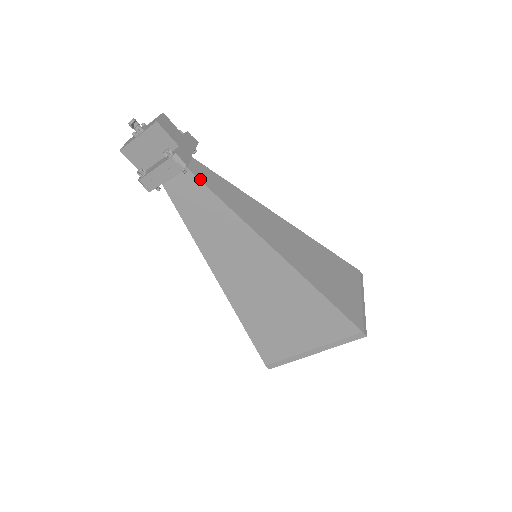
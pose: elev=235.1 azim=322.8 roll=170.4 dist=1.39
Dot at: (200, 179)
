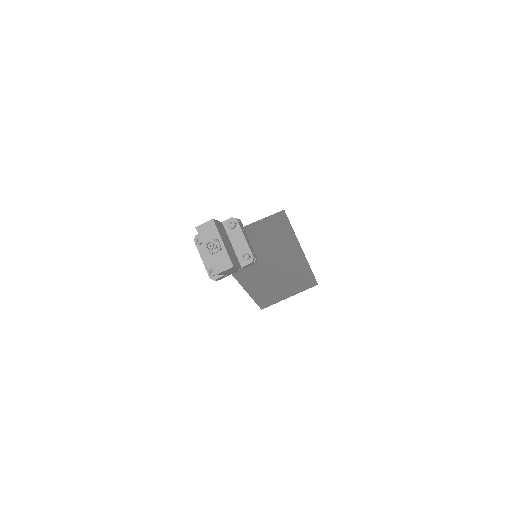
Dot at: occluded
